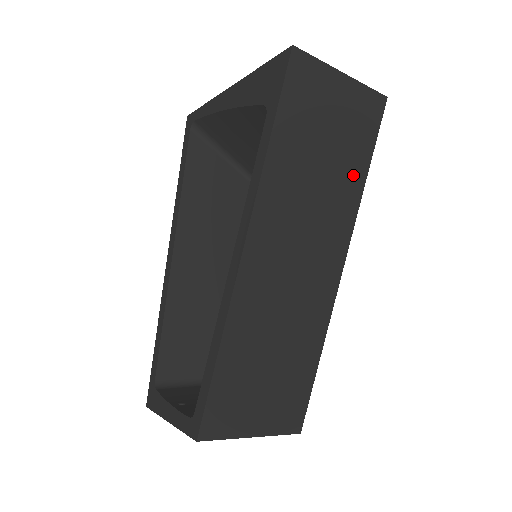
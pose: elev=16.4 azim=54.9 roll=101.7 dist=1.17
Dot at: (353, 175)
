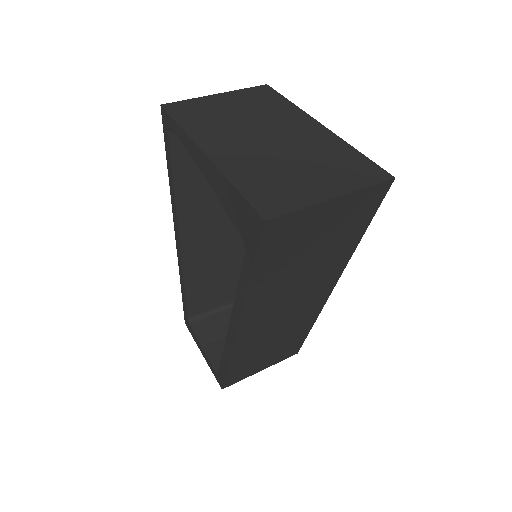
Dot at: (345, 246)
